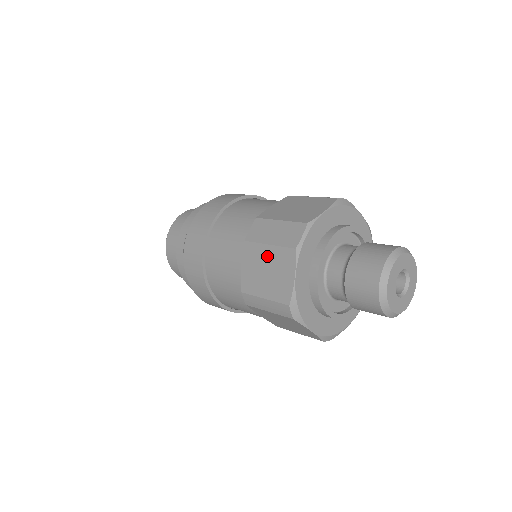
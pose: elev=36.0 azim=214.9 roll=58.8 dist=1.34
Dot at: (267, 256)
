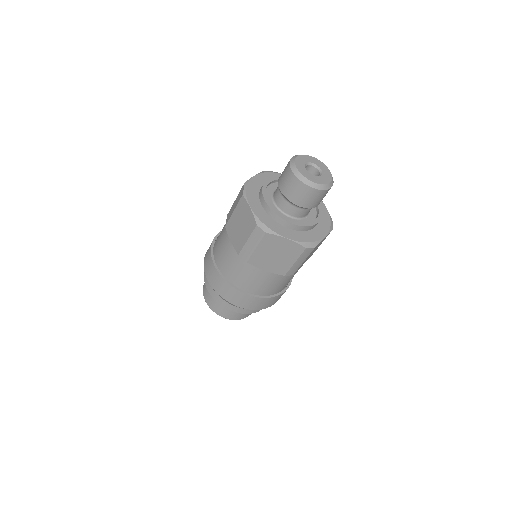
Dot at: (236, 218)
